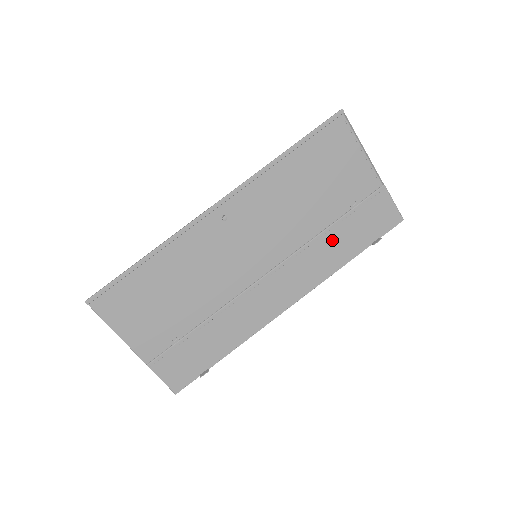
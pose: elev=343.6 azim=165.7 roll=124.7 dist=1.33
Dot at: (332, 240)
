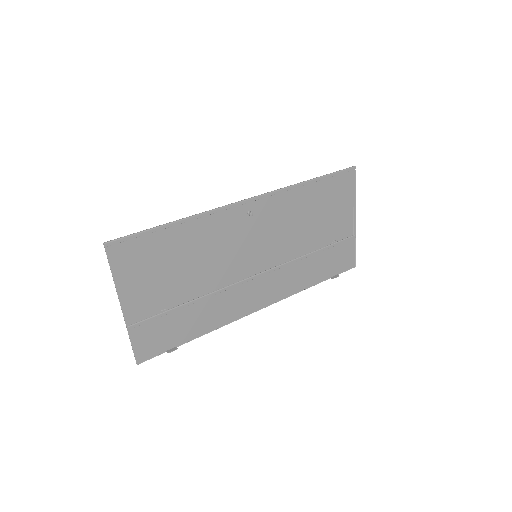
Dot at: (309, 264)
